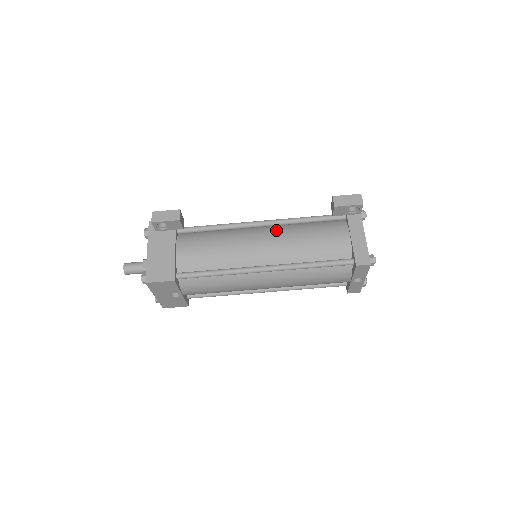
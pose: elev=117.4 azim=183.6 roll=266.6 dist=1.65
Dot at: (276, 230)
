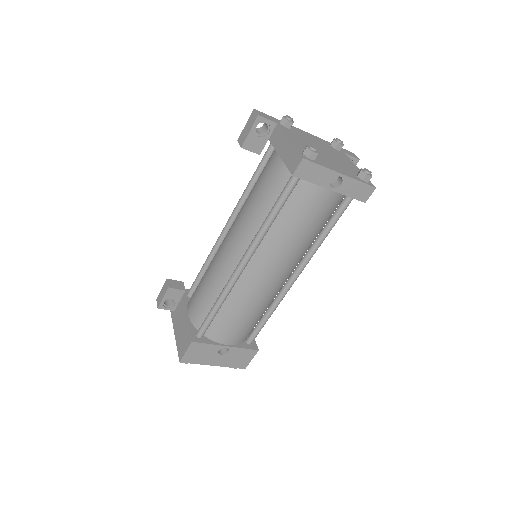
Dot at: (235, 219)
